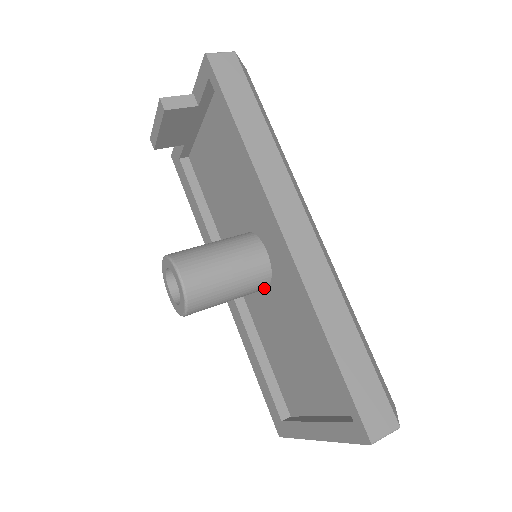
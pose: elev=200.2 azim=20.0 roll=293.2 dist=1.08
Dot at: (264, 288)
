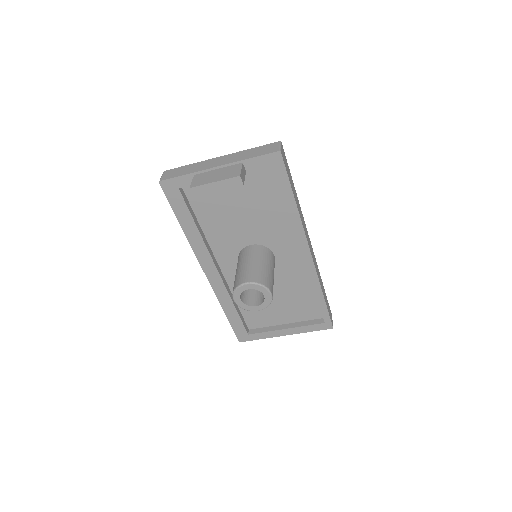
Dot at: occluded
